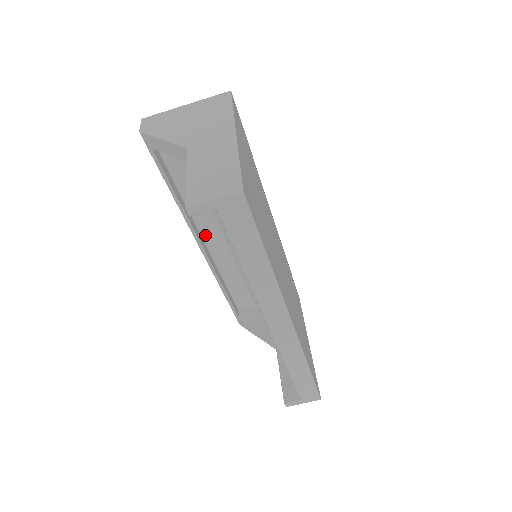
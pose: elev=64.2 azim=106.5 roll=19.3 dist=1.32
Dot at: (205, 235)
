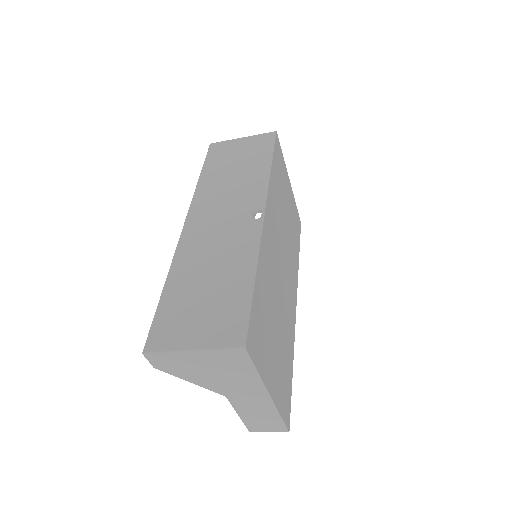
Dot at: (190, 227)
